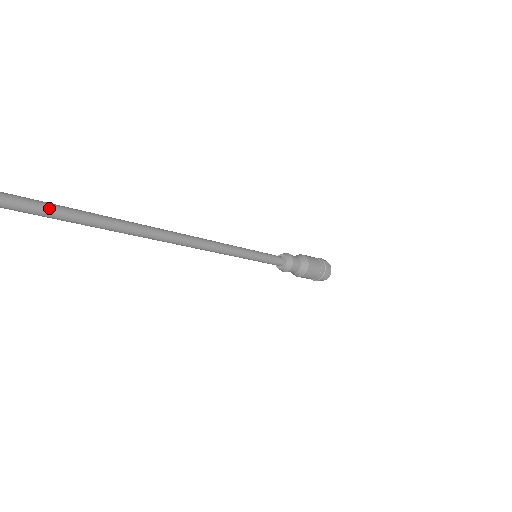
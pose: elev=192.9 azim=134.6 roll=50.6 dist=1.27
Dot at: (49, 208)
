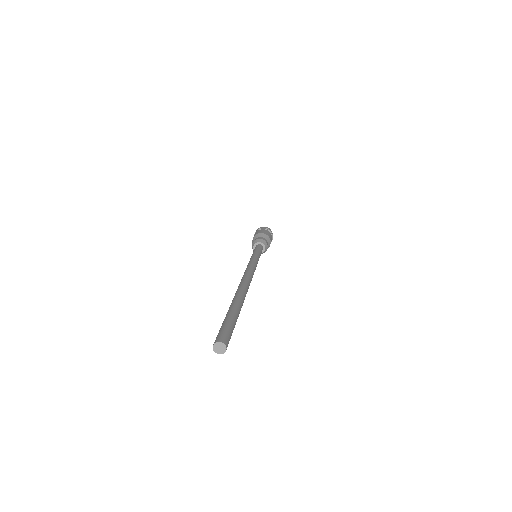
Dot at: (230, 324)
